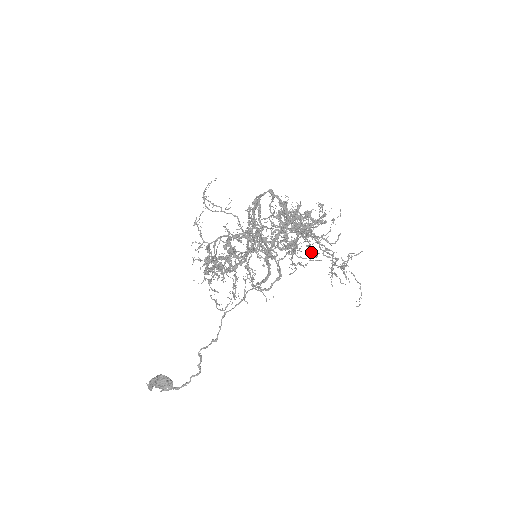
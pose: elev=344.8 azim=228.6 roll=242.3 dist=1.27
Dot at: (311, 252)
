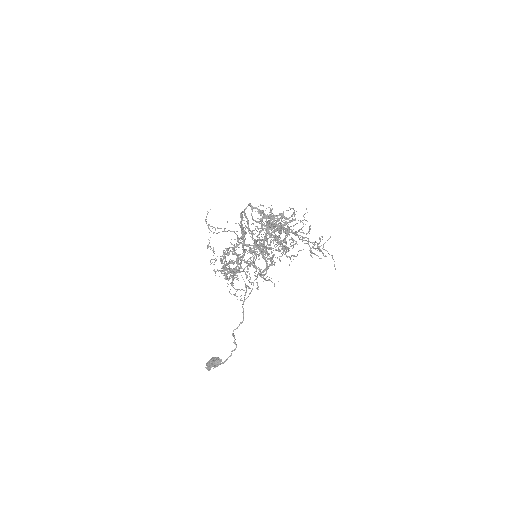
Dot at: occluded
